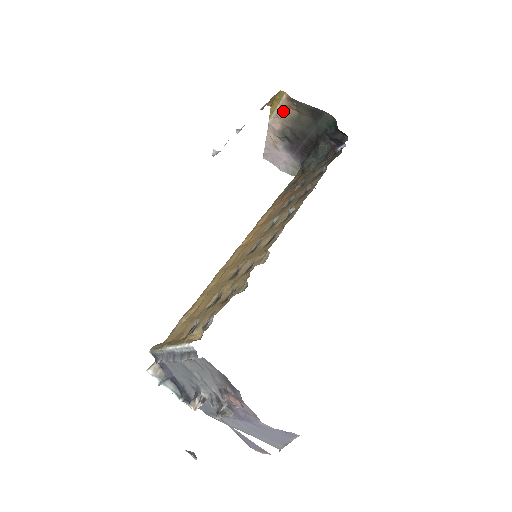
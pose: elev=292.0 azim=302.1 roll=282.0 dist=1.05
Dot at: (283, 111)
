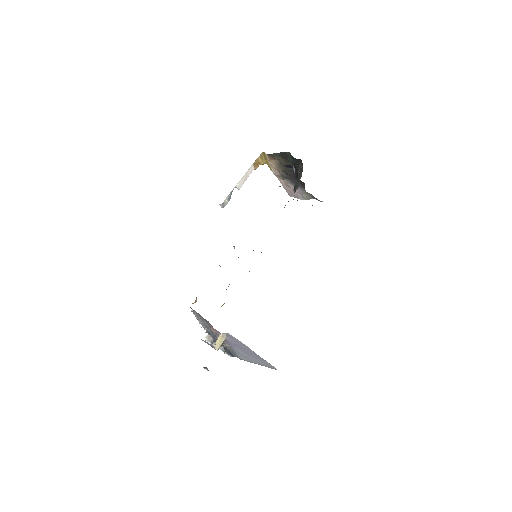
Dot at: (273, 163)
